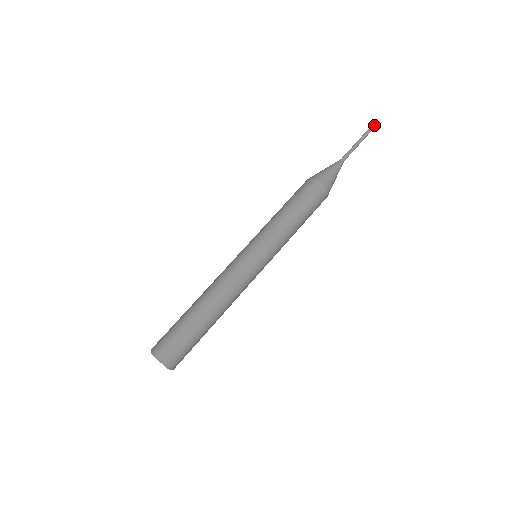
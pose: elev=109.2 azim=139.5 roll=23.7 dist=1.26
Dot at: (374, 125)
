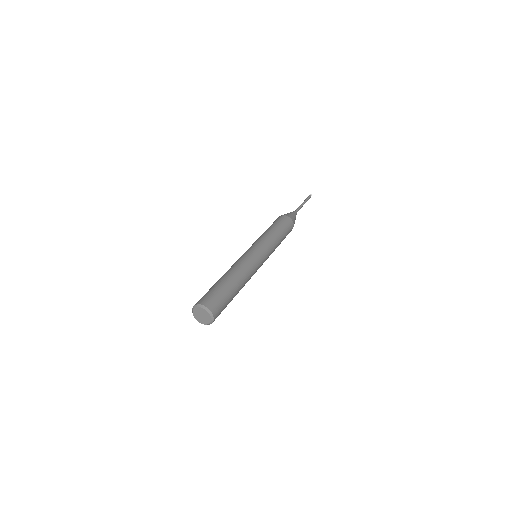
Dot at: (308, 196)
